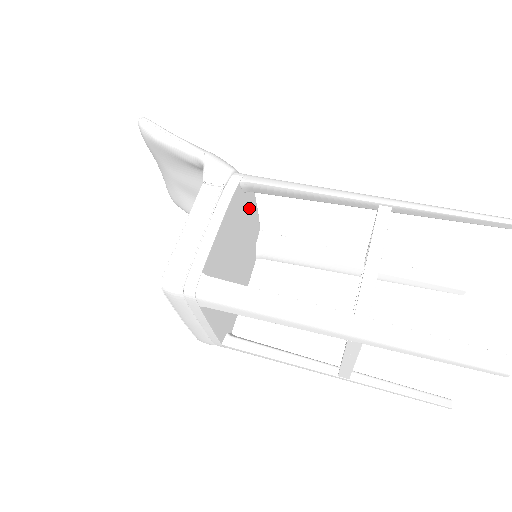
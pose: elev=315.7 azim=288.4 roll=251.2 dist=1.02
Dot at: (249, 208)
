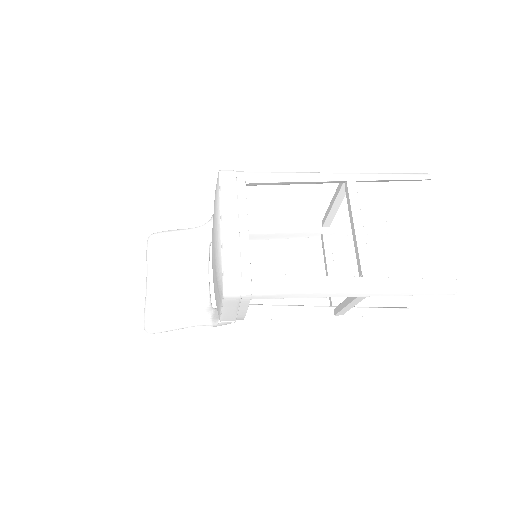
Dot at: occluded
